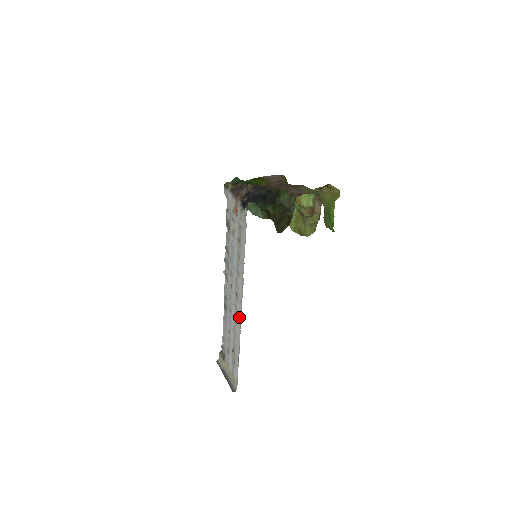
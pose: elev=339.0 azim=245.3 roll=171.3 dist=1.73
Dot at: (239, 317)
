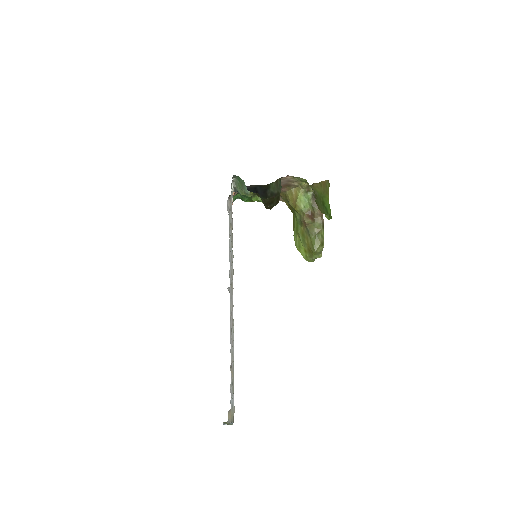
Dot at: (233, 306)
